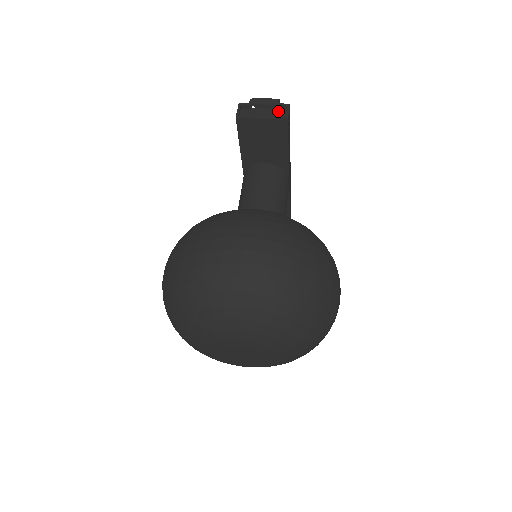
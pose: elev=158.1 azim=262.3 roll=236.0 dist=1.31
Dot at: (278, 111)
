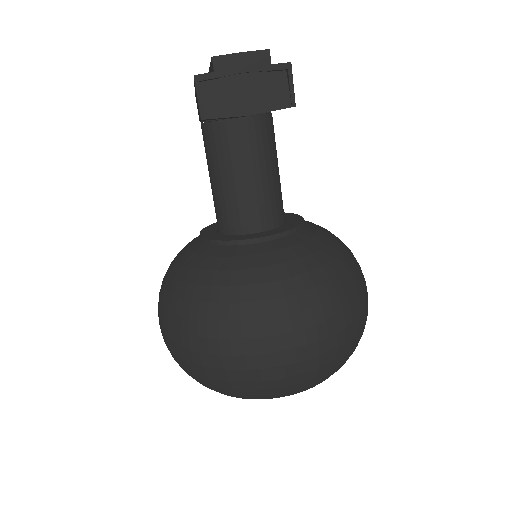
Dot at: (272, 81)
